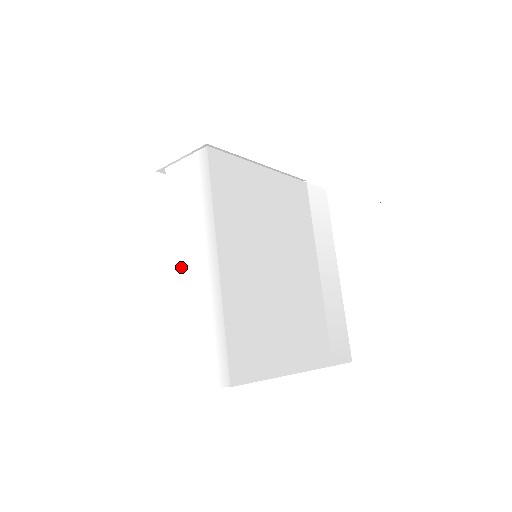
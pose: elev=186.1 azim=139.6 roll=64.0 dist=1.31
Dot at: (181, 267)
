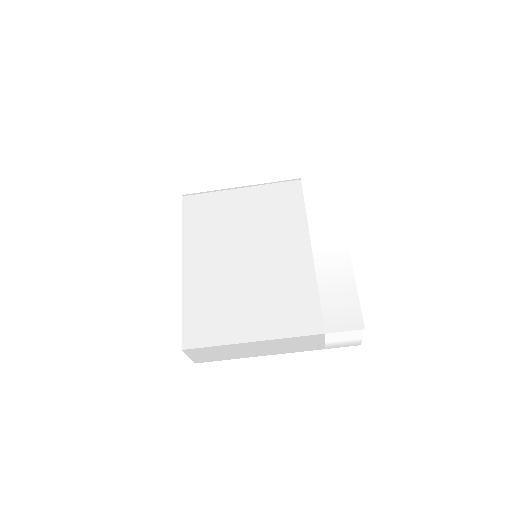
Dot at: occluded
